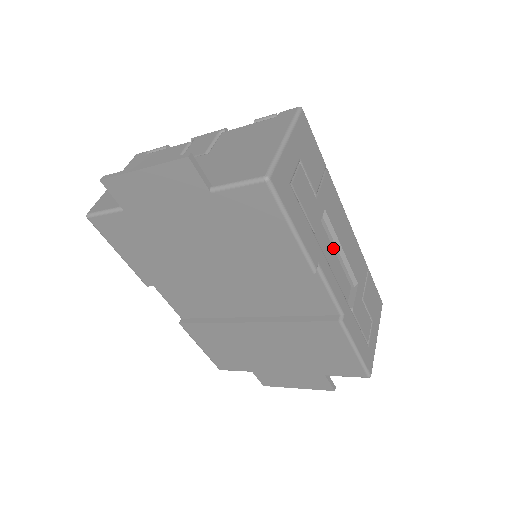
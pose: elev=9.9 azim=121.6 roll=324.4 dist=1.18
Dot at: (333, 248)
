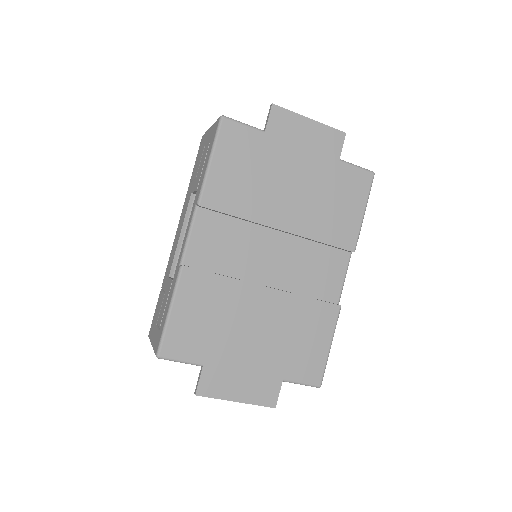
Dot at: occluded
